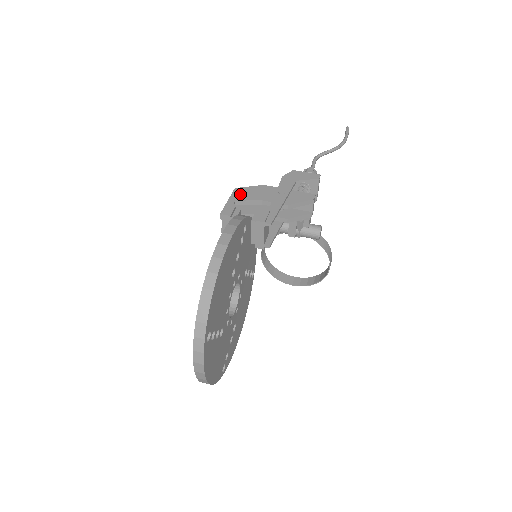
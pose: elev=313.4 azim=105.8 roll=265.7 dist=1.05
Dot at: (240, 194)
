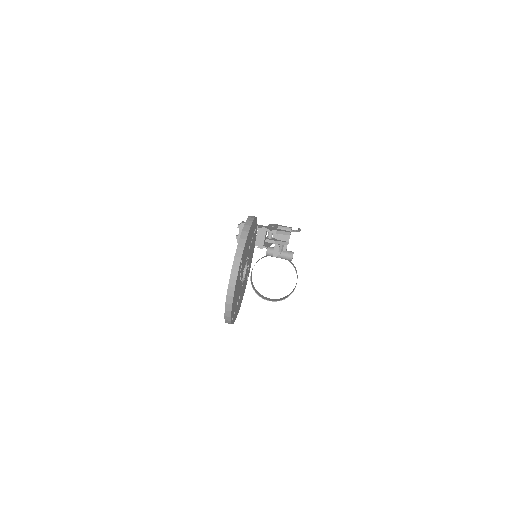
Dot at: occluded
